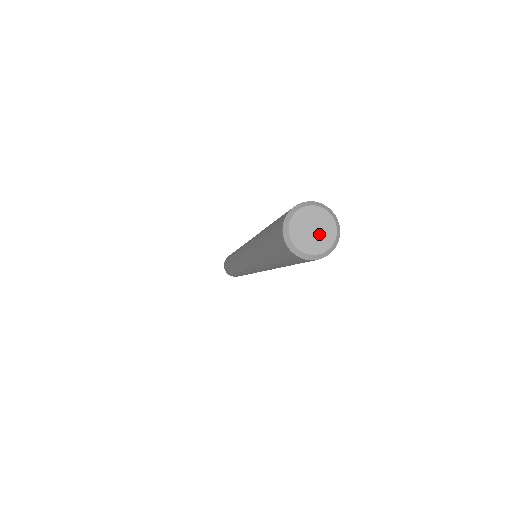
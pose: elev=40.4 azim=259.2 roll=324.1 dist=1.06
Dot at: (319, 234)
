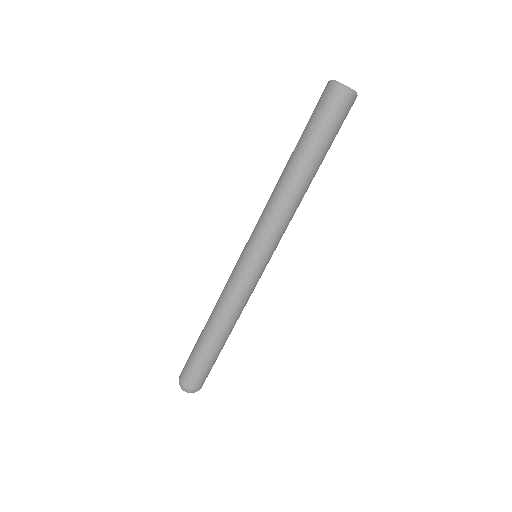
Dot at: occluded
